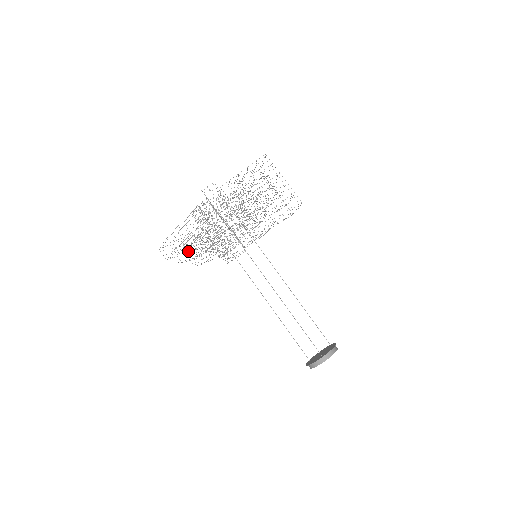
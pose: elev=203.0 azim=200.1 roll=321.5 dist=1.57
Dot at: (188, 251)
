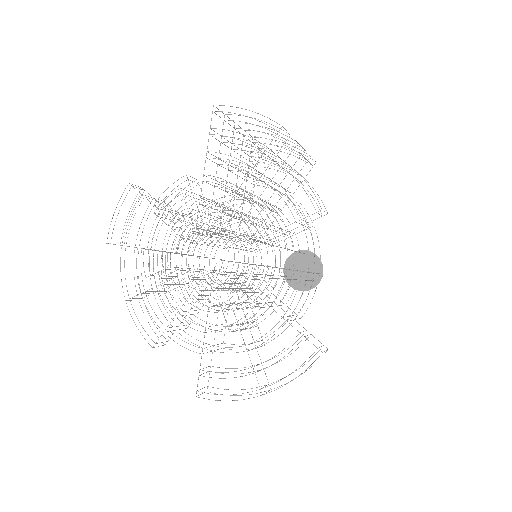
Dot at: (215, 351)
